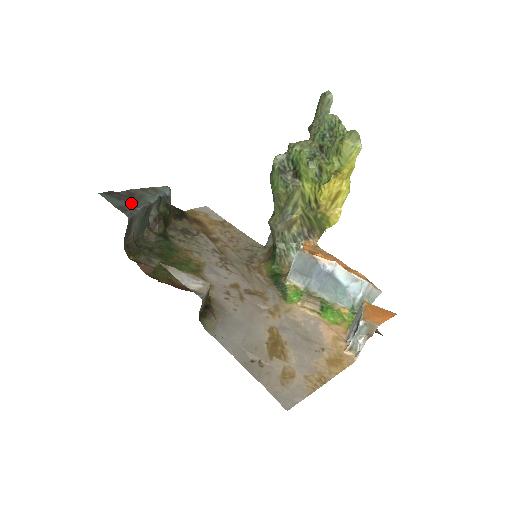
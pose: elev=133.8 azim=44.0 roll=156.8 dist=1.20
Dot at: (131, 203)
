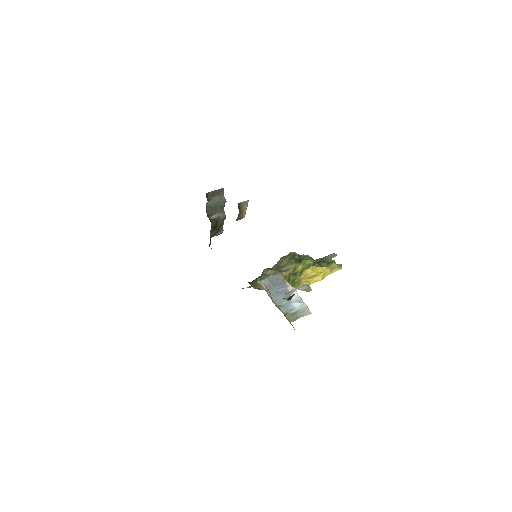
Dot at: occluded
